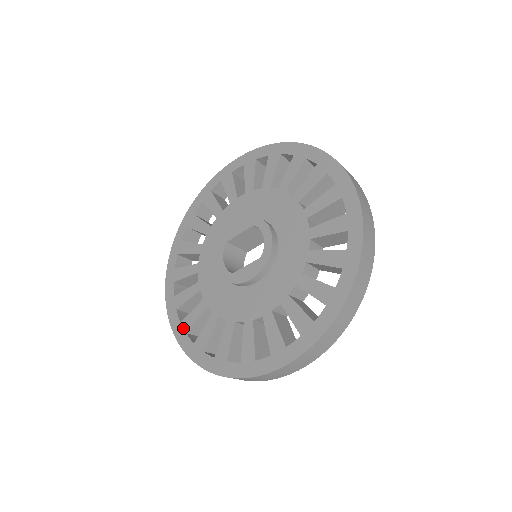
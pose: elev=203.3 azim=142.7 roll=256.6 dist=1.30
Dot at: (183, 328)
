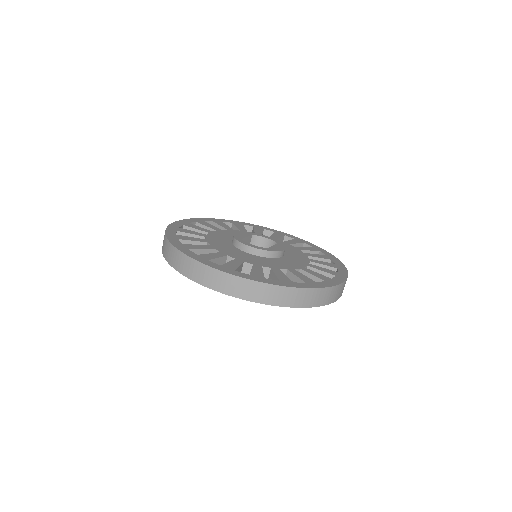
Dot at: (258, 276)
